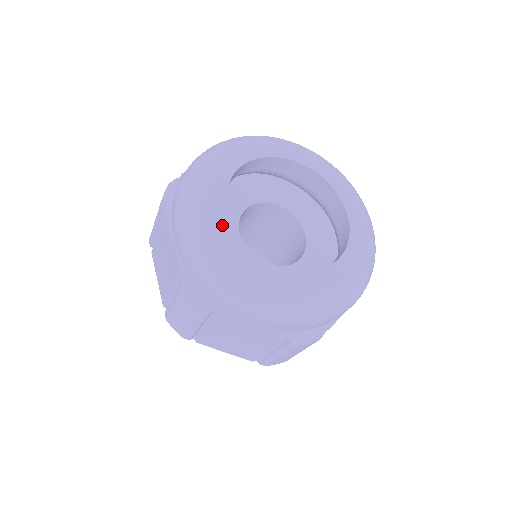
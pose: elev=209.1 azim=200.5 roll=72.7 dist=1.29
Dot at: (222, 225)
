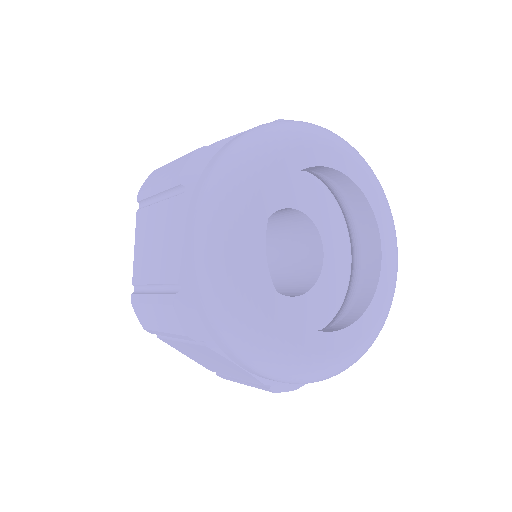
Dot at: (302, 339)
